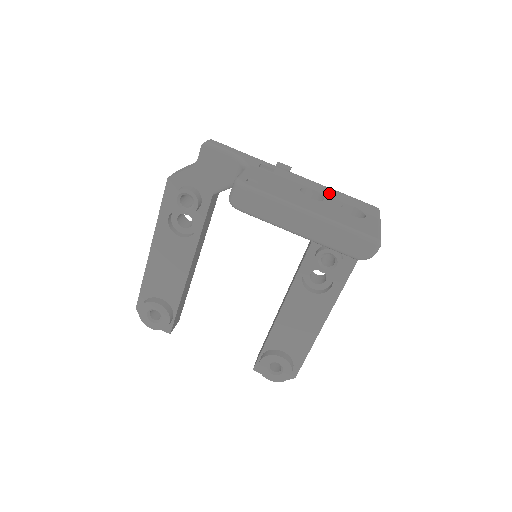
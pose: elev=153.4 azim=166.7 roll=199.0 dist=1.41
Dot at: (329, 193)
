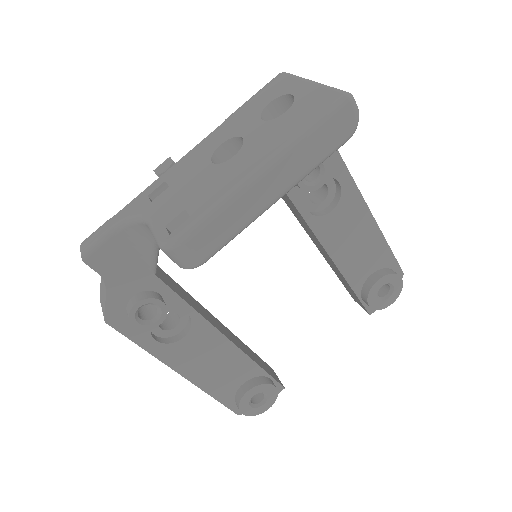
Dot at: (233, 127)
